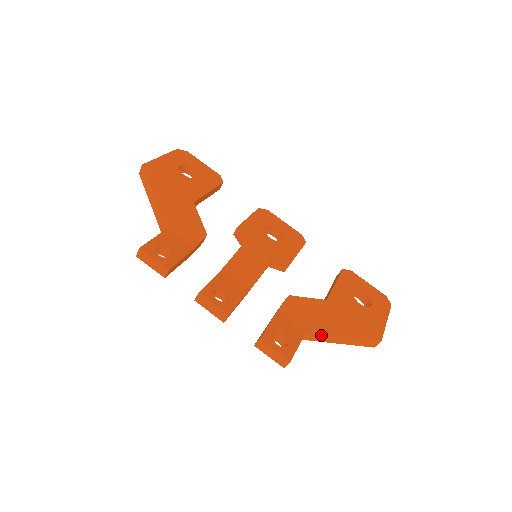
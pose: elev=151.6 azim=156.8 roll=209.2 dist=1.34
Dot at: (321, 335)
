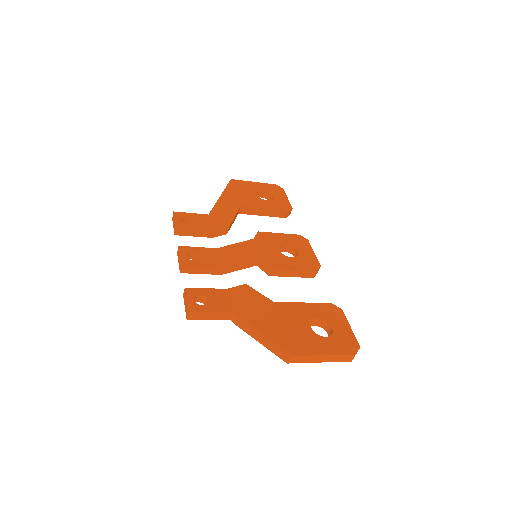
Dot at: (244, 322)
